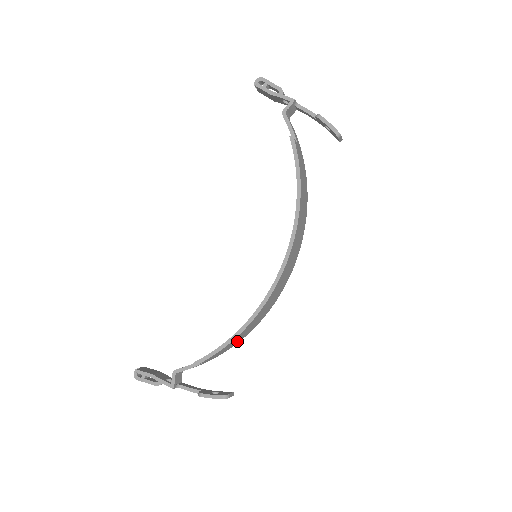
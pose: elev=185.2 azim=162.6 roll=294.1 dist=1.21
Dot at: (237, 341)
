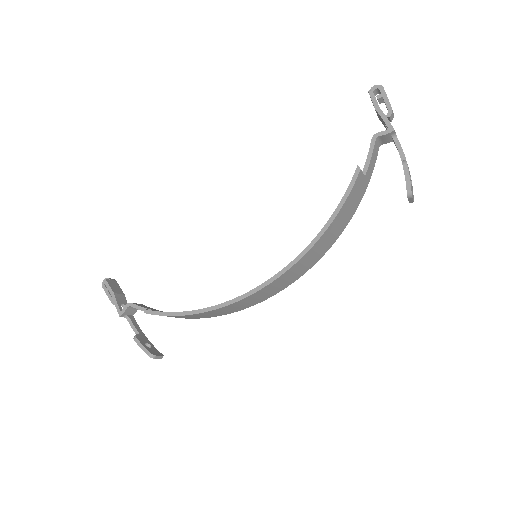
Dot at: (192, 317)
